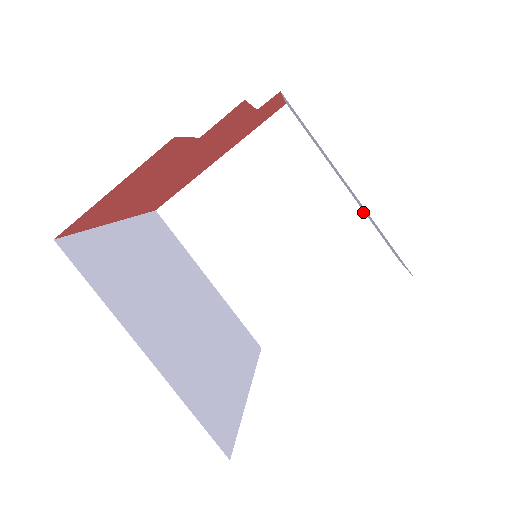
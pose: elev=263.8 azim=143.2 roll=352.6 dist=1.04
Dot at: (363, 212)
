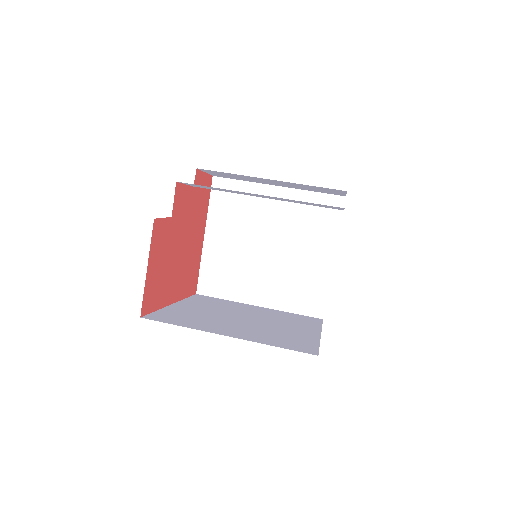
Dot at: (301, 190)
